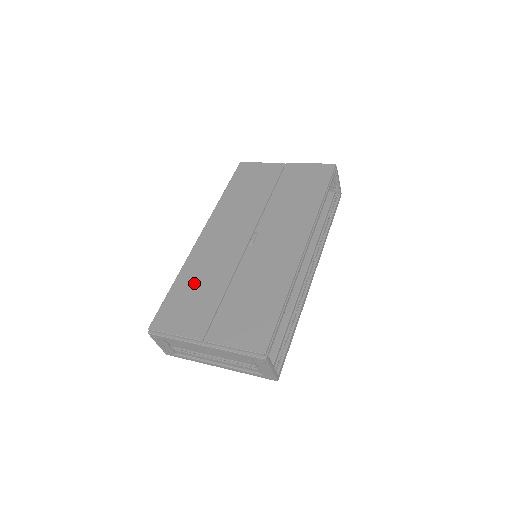
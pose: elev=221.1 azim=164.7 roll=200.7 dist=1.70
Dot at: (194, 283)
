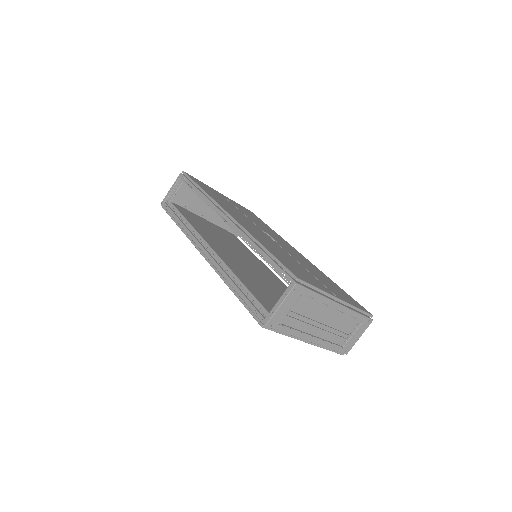
Dot at: (278, 252)
